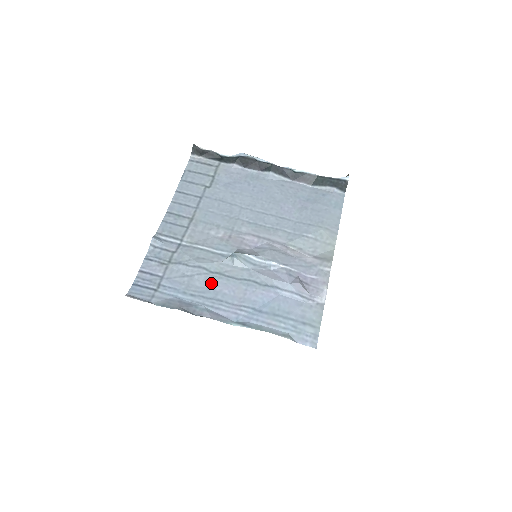
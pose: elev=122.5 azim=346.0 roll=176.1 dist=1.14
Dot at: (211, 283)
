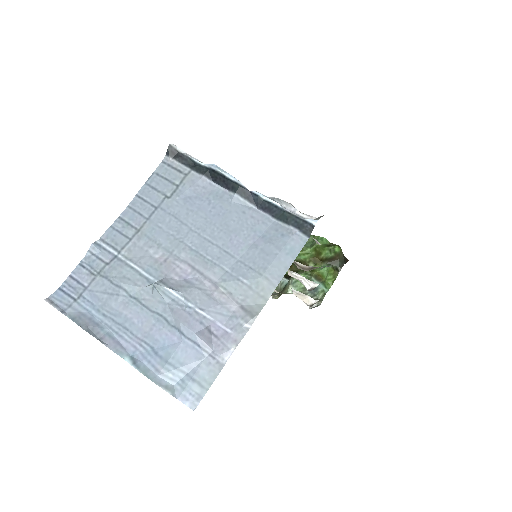
Dot at: (125, 308)
